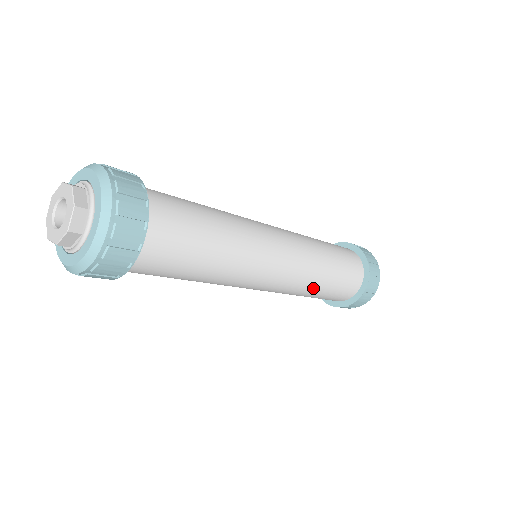
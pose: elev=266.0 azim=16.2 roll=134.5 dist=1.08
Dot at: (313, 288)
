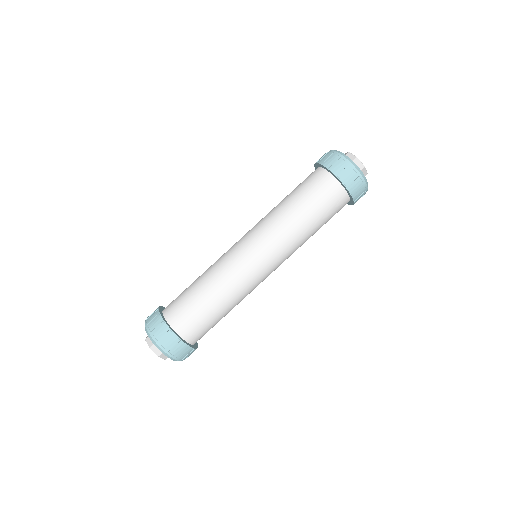
Dot at: (303, 233)
